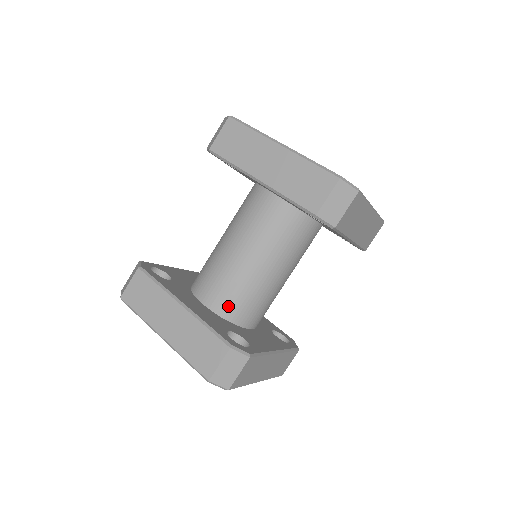
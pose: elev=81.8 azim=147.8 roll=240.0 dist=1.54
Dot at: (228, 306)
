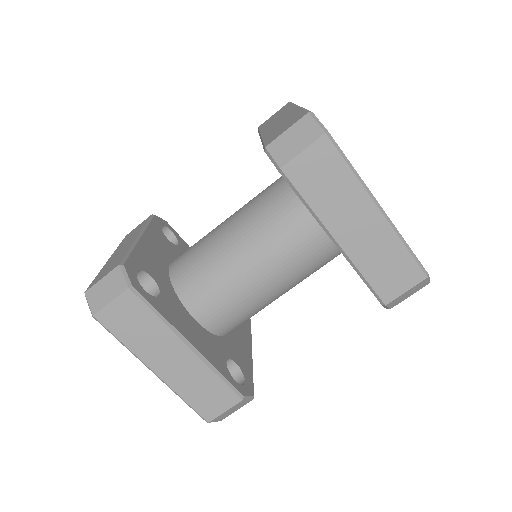
Dot at: (182, 270)
